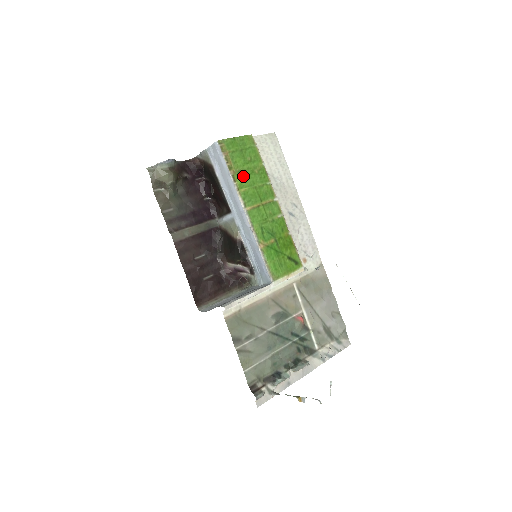
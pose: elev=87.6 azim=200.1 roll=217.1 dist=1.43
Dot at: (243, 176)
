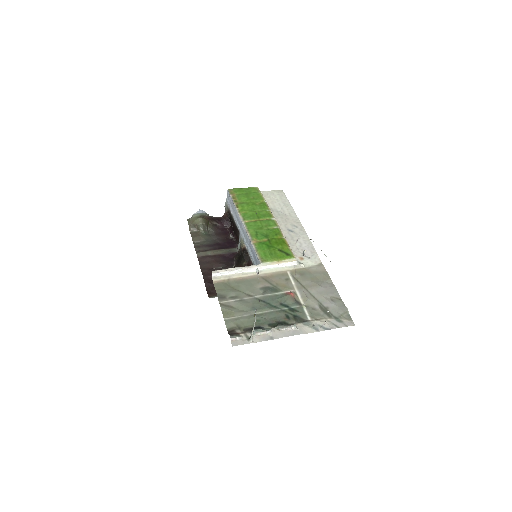
Dot at: (245, 206)
